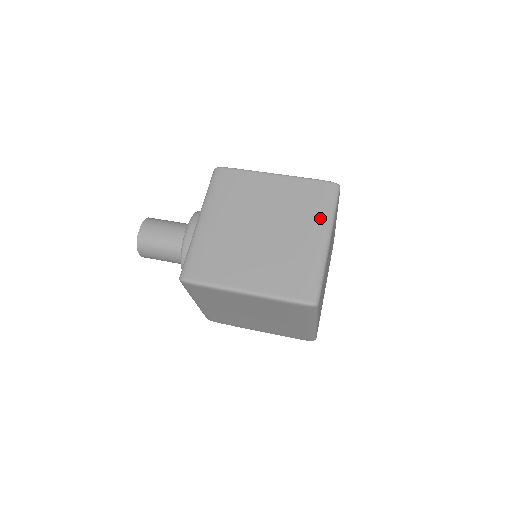
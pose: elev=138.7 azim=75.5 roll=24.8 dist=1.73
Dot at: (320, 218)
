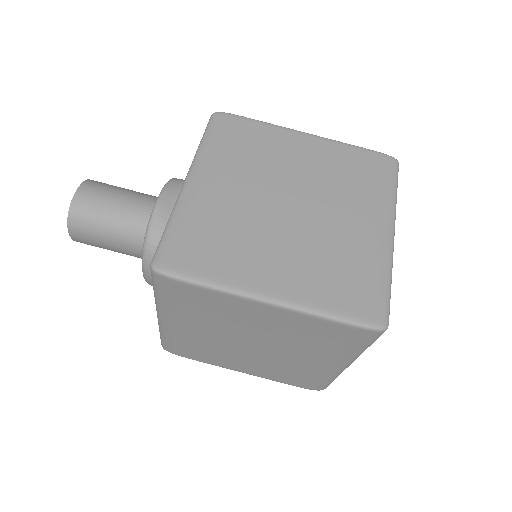
Dot at: (341, 355)
